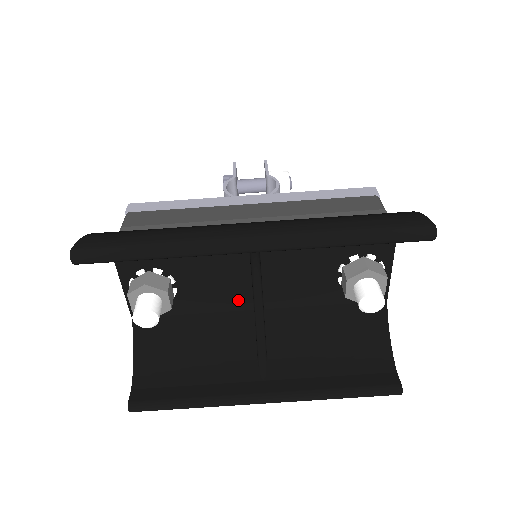
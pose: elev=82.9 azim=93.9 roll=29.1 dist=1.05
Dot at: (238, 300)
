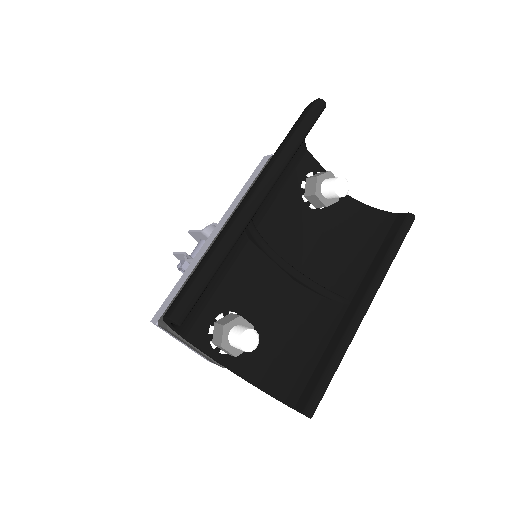
Dot at: (279, 284)
